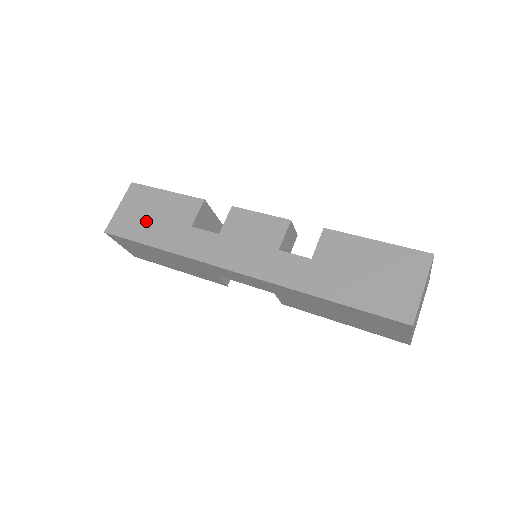
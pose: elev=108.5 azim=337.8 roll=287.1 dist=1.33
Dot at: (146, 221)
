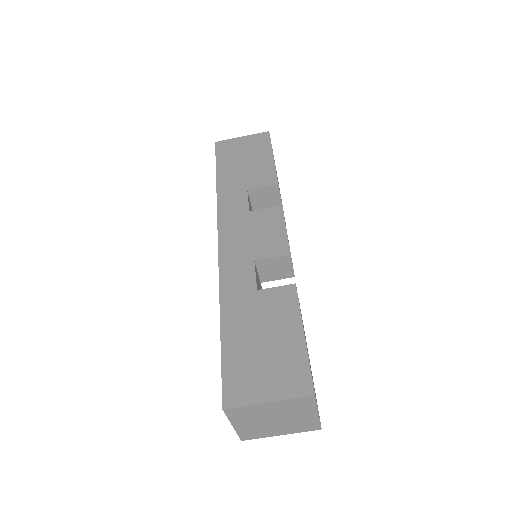
Dot at: (238, 160)
